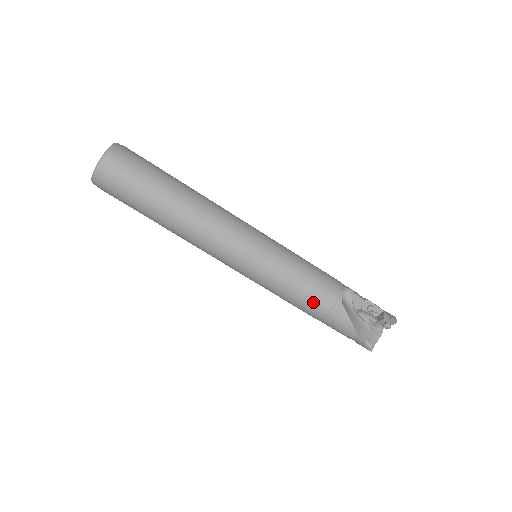
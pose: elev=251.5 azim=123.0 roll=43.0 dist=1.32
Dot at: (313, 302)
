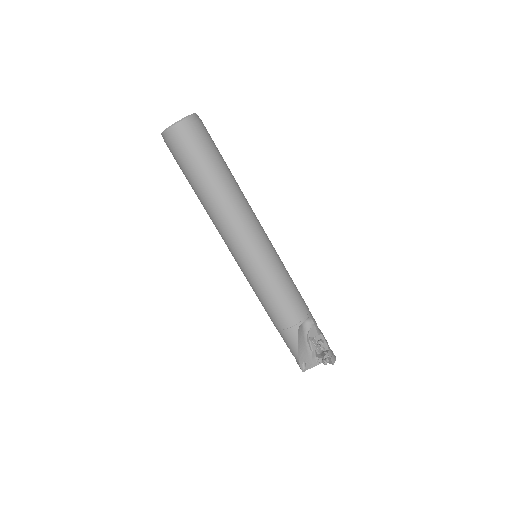
Dot at: (277, 315)
